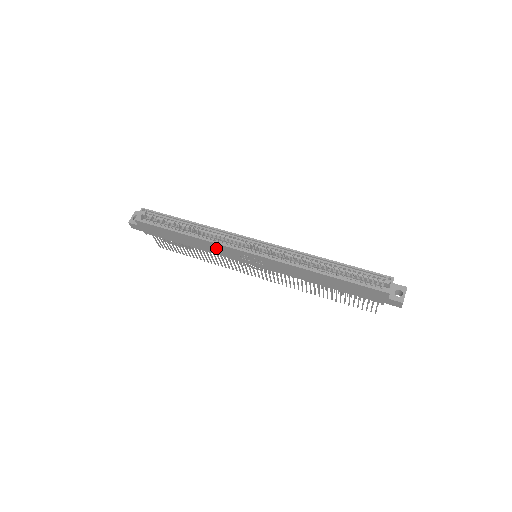
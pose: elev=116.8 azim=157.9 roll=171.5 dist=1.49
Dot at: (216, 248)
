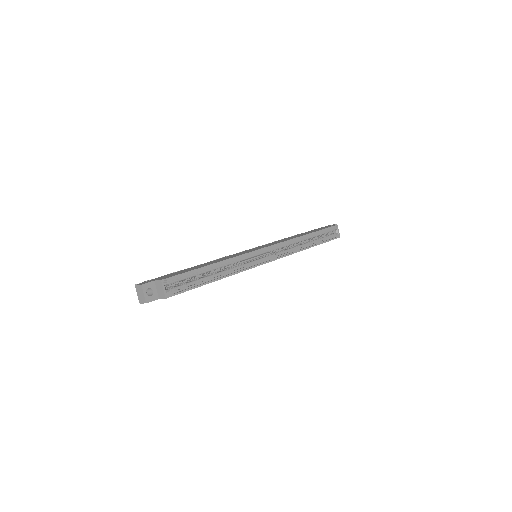
Dot at: occluded
